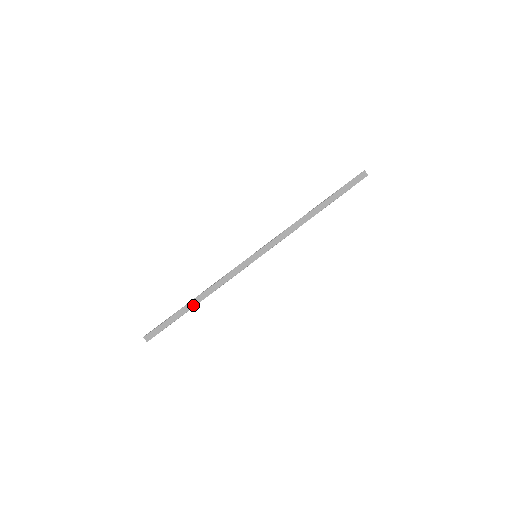
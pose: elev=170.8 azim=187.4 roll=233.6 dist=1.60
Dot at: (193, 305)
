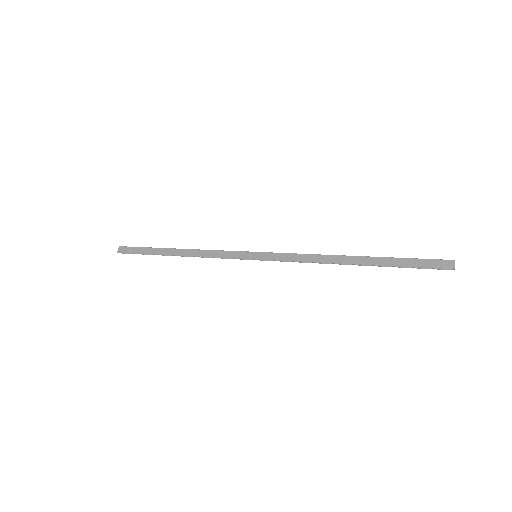
Dot at: (171, 253)
